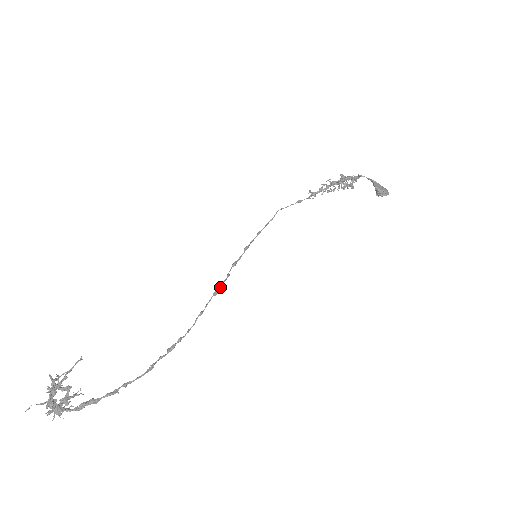
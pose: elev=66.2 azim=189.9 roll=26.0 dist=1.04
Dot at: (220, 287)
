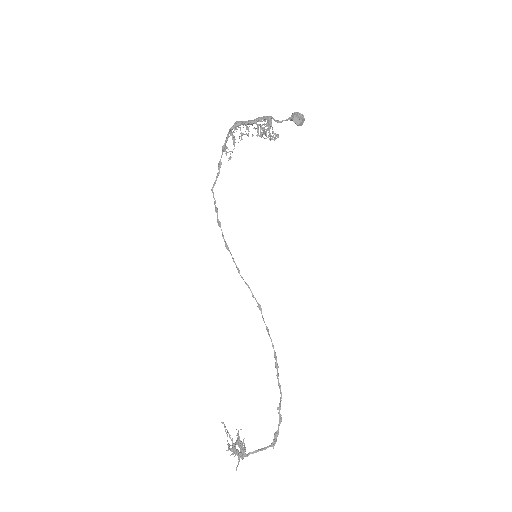
Dot at: (256, 300)
